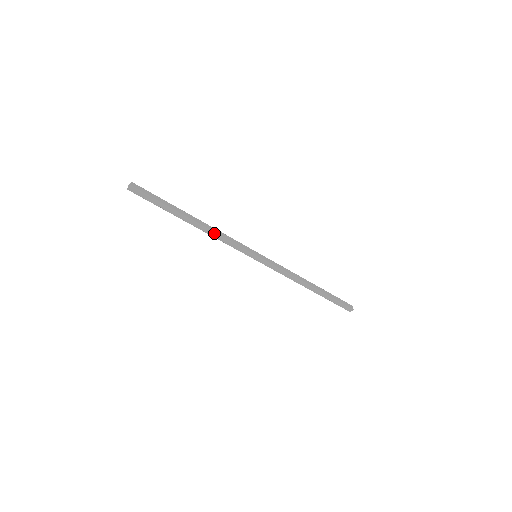
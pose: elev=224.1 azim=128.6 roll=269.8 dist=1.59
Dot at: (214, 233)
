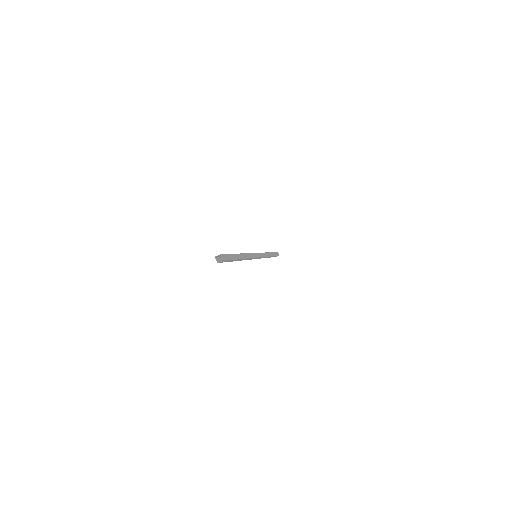
Dot at: occluded
